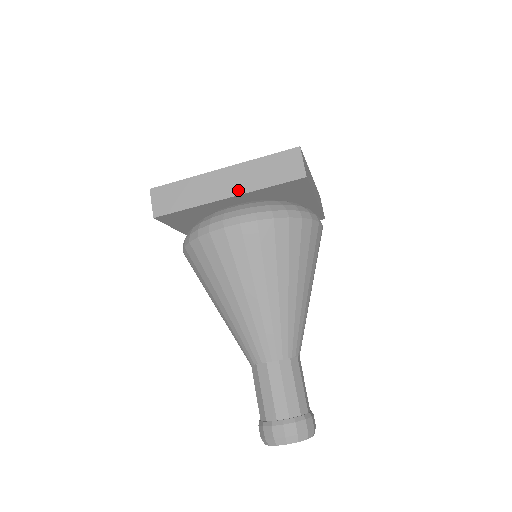
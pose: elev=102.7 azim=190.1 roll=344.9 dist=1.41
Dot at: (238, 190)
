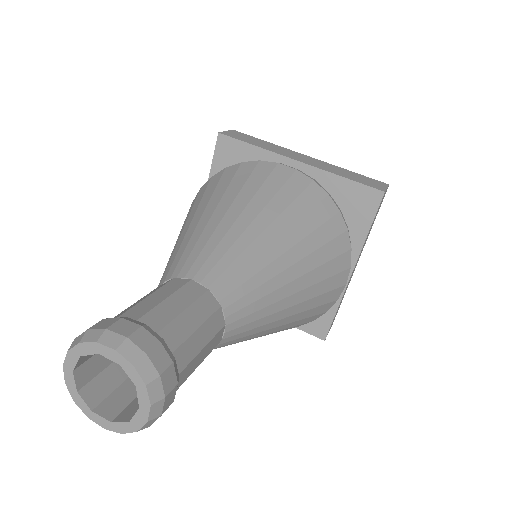
Dot at: (312, 164)
